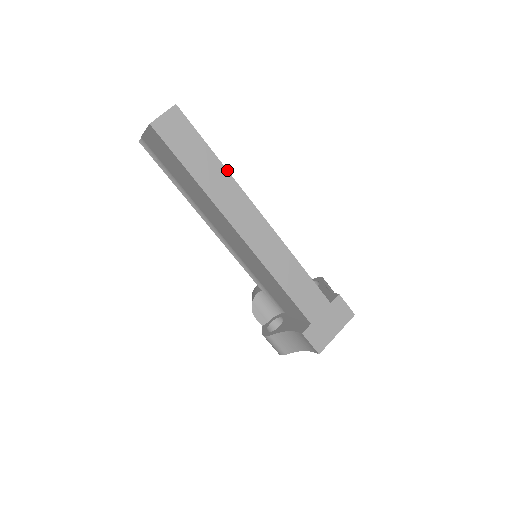
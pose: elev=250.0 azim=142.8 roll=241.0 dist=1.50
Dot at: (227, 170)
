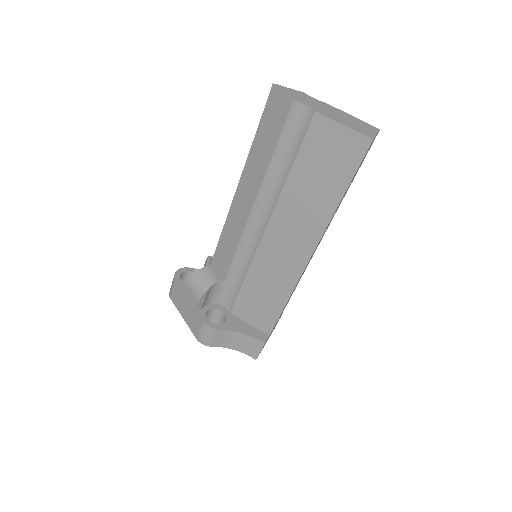
Dot at: occluded
